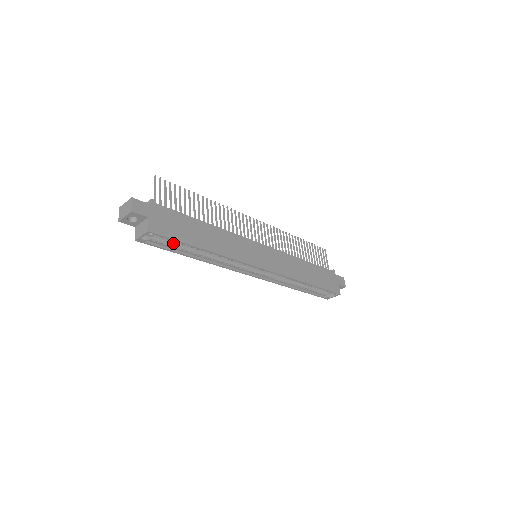
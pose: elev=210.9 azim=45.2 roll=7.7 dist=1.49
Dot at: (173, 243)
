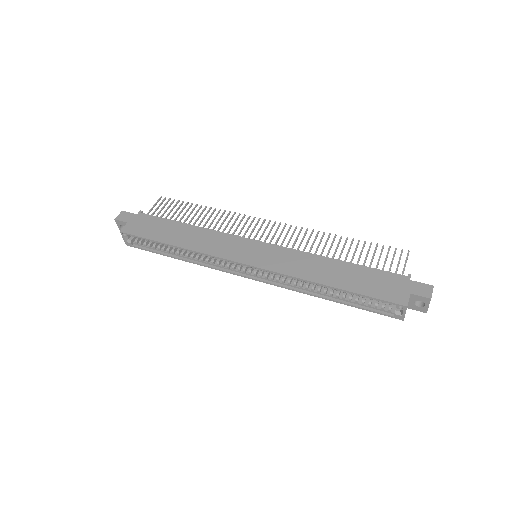
Dot at: (154, 244)
